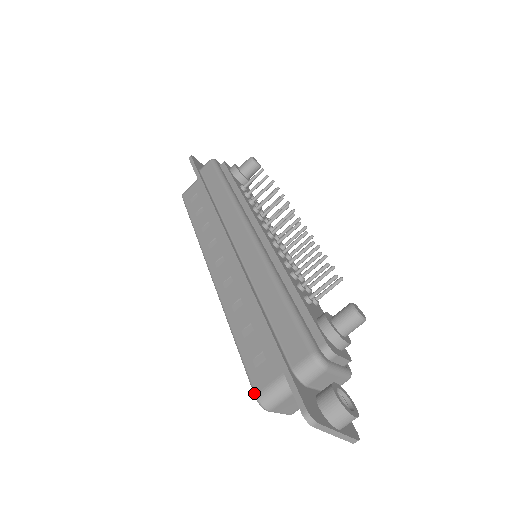
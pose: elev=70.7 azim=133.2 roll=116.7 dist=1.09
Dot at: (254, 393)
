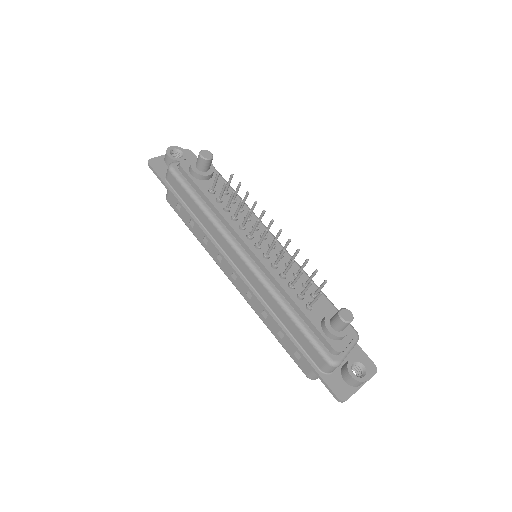
Dot at: occluded
